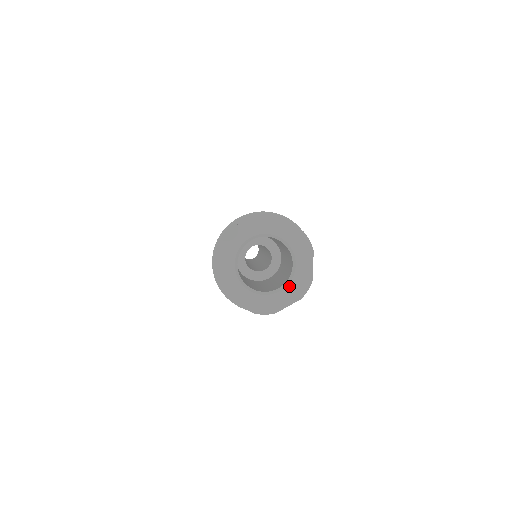
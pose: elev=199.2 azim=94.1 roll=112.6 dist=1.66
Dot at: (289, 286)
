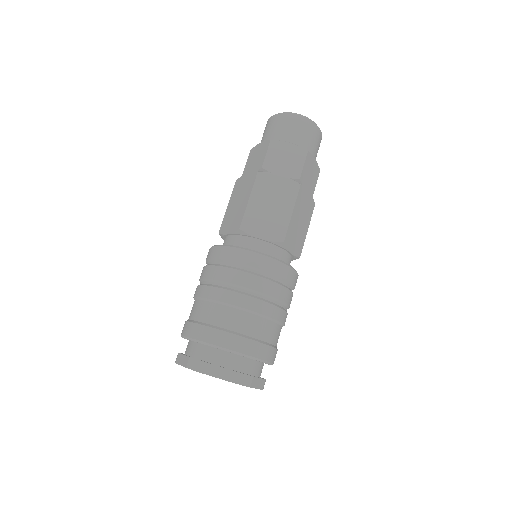
Dot at: occluded
